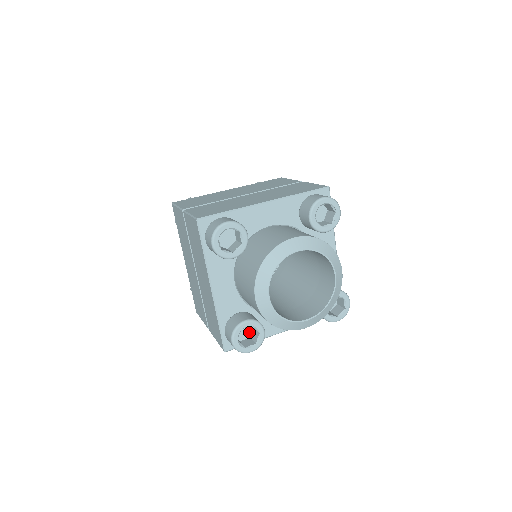
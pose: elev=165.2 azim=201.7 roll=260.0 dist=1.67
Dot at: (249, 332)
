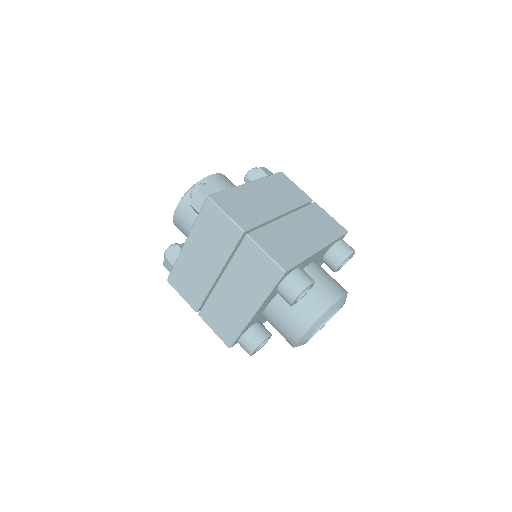
Dot at: occluded
